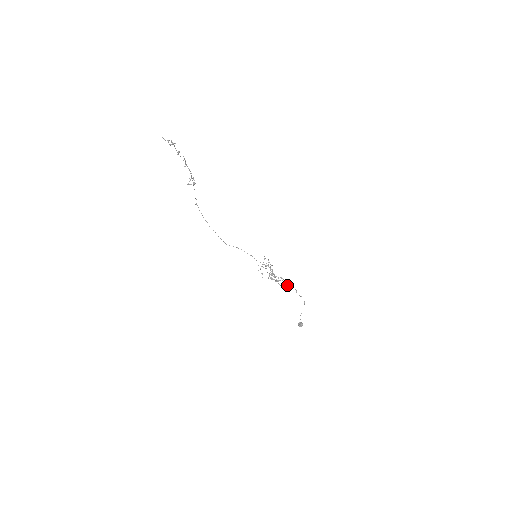
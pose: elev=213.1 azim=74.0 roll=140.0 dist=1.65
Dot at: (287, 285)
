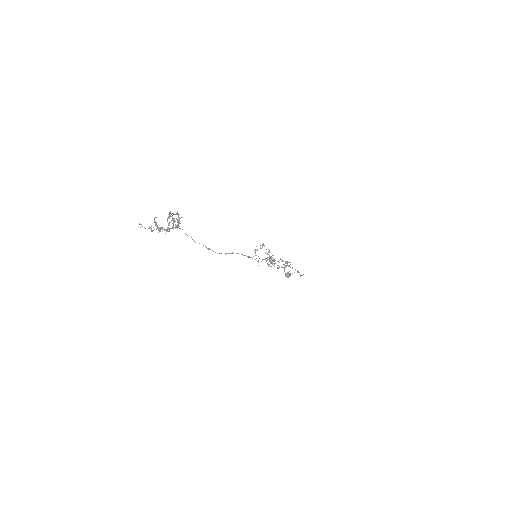
Dot at: occluded
